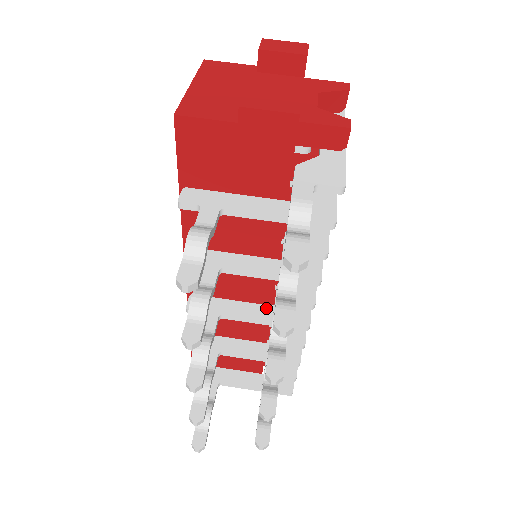
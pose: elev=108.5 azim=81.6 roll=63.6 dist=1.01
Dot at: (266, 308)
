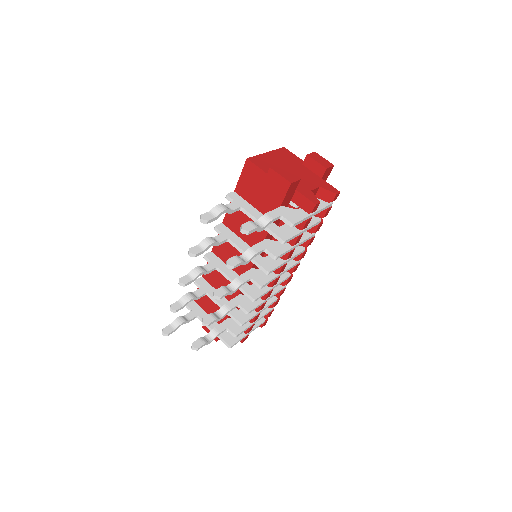
Dot at: occluded
